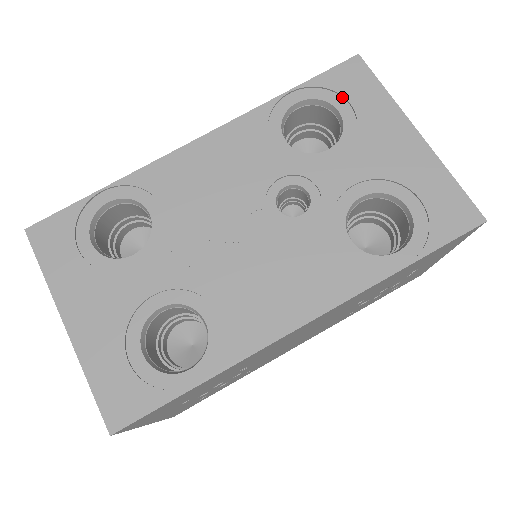
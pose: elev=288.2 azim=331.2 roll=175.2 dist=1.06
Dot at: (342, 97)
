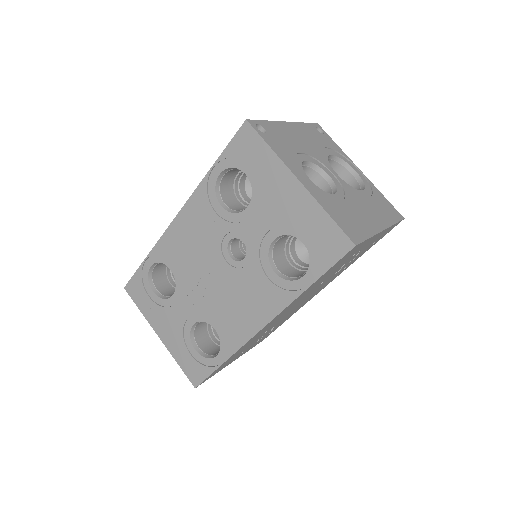
Dot at: (245, 162)
